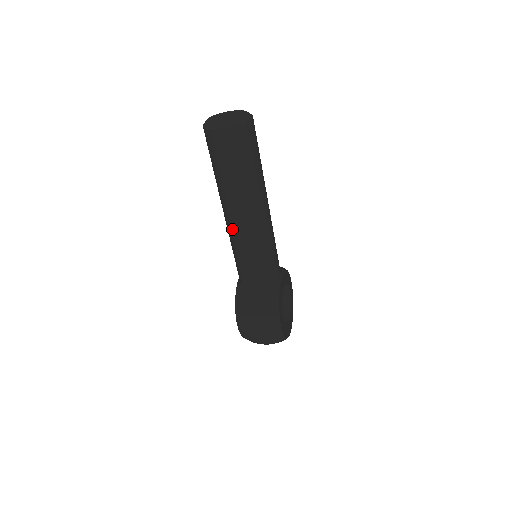
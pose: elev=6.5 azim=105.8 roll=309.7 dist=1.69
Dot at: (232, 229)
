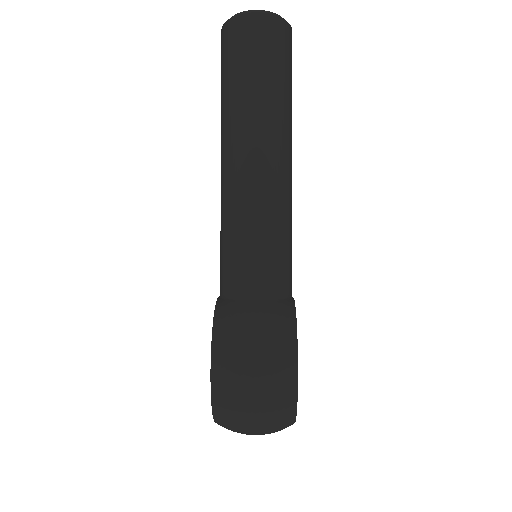
Dot at: (235, 180)
